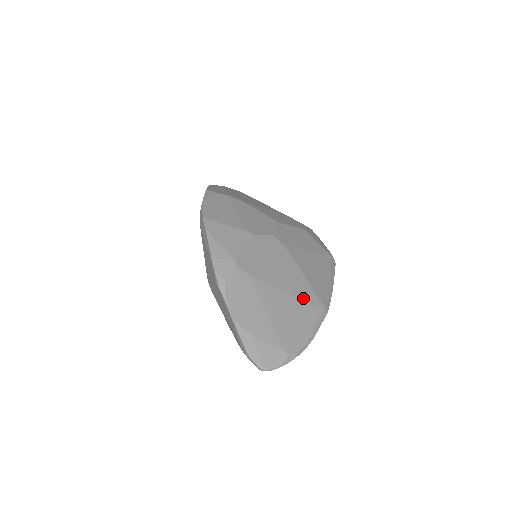
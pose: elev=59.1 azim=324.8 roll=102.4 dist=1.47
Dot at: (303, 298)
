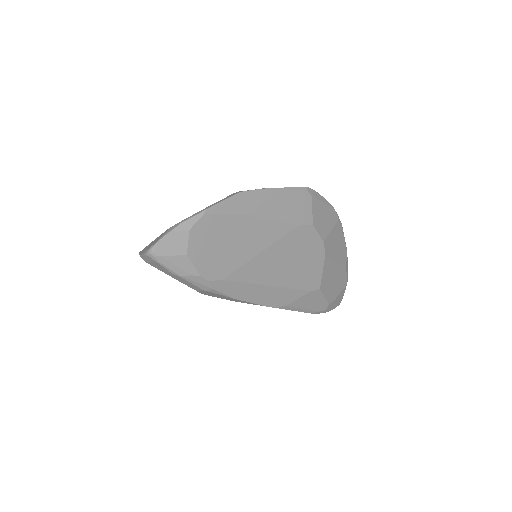
Dot at: occluded
